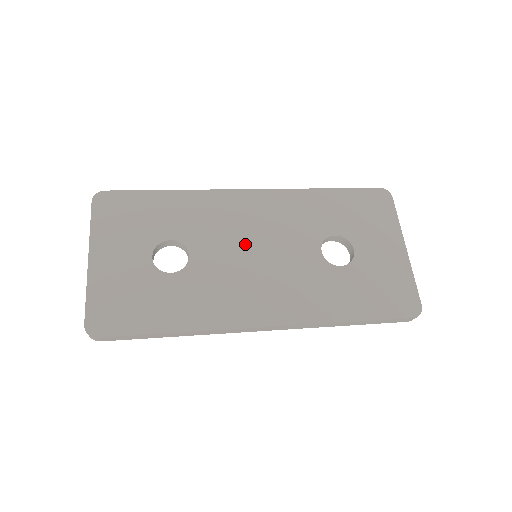
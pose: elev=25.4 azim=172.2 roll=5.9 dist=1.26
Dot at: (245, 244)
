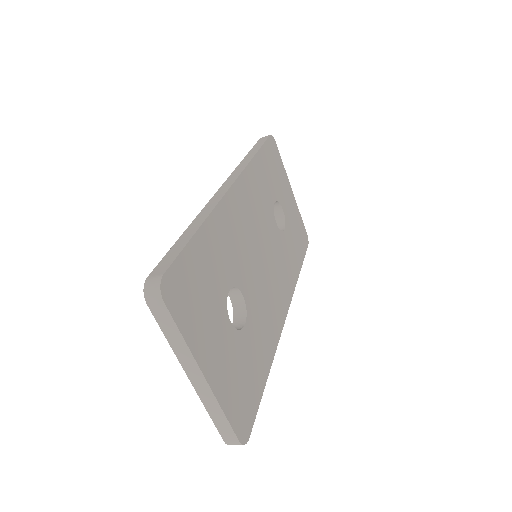
Dot at: (255, 251)
